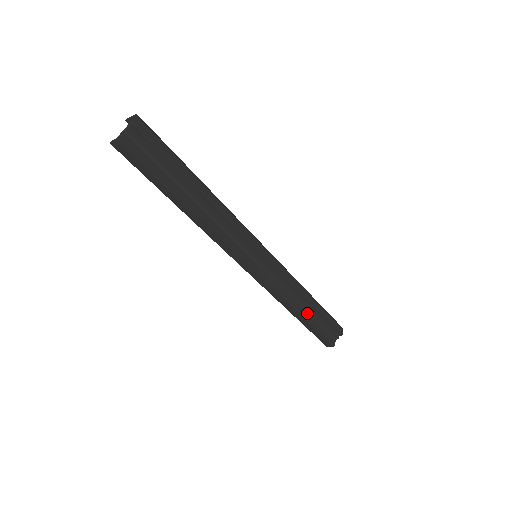
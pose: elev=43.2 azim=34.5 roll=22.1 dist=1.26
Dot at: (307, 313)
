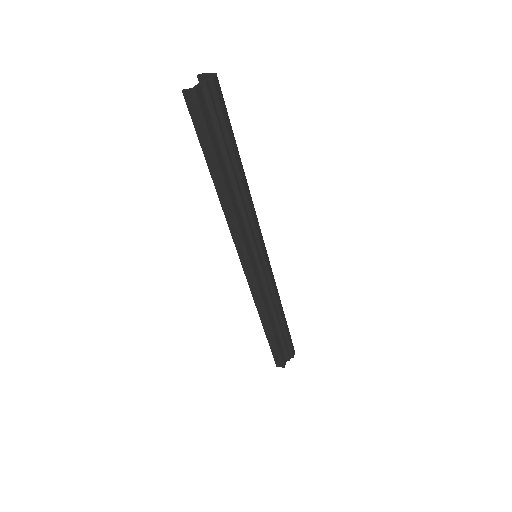
Dot at: (275, 327)
